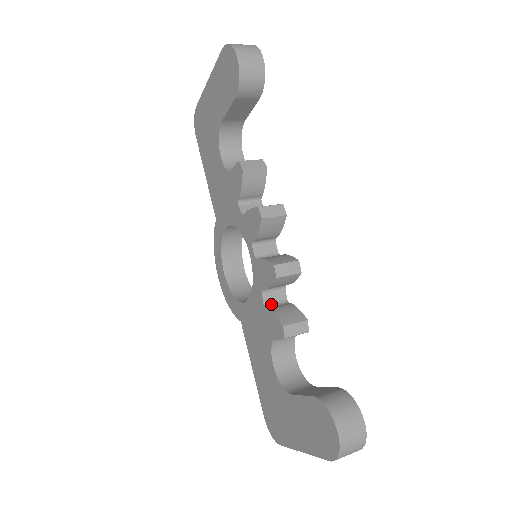
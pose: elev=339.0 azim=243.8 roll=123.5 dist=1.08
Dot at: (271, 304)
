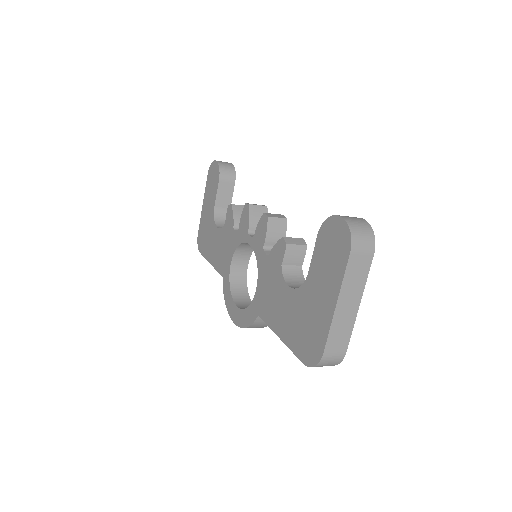
Dot at: occluded
